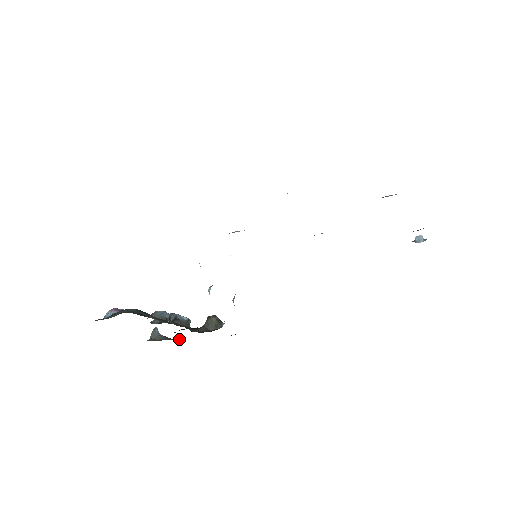
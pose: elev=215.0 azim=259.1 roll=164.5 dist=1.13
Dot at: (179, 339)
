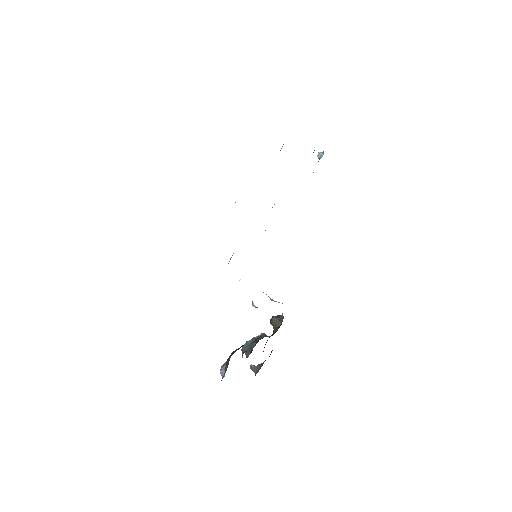
Dot at: occluded
